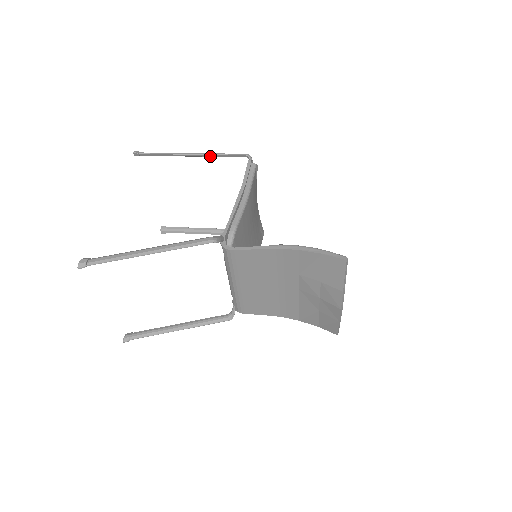
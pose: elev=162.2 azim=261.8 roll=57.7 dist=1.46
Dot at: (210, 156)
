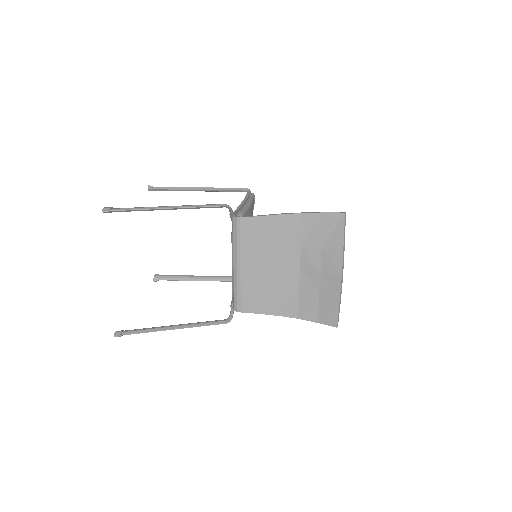
Dot at: (215, 190)
